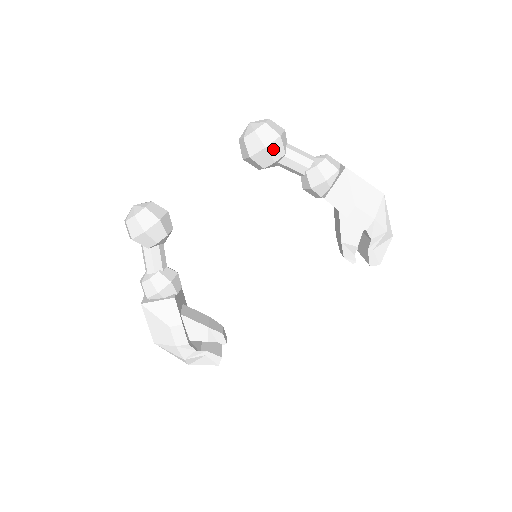
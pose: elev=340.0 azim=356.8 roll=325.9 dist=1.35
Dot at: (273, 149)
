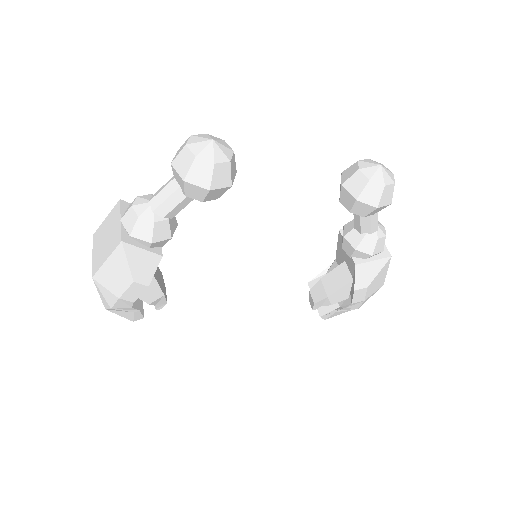
Dot at: (377, 210)
